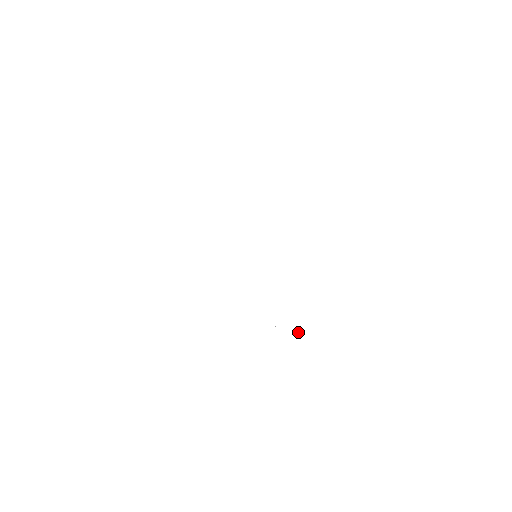
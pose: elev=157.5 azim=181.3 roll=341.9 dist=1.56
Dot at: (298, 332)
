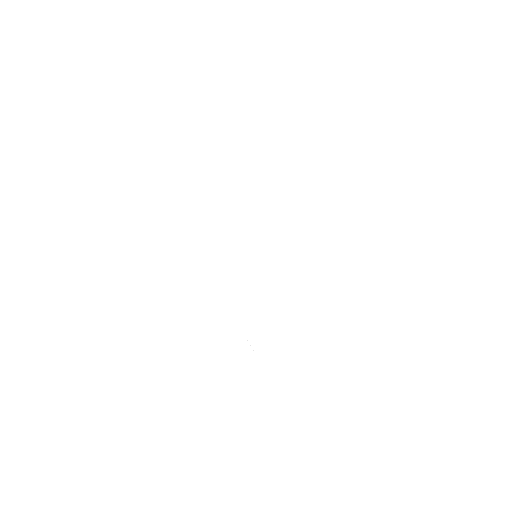
Dot at: occluded
